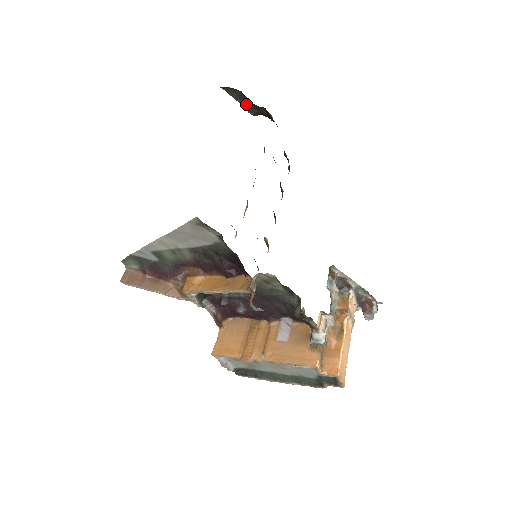
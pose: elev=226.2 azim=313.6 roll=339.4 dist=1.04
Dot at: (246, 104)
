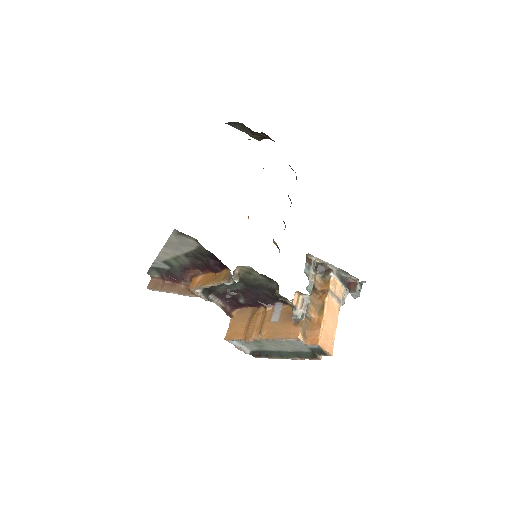
Dot at: (249, 132)
